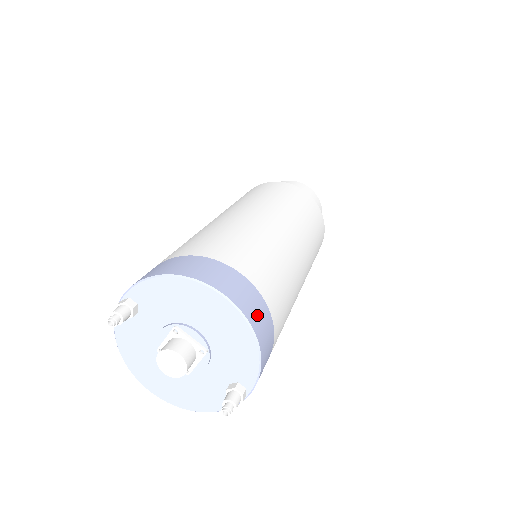
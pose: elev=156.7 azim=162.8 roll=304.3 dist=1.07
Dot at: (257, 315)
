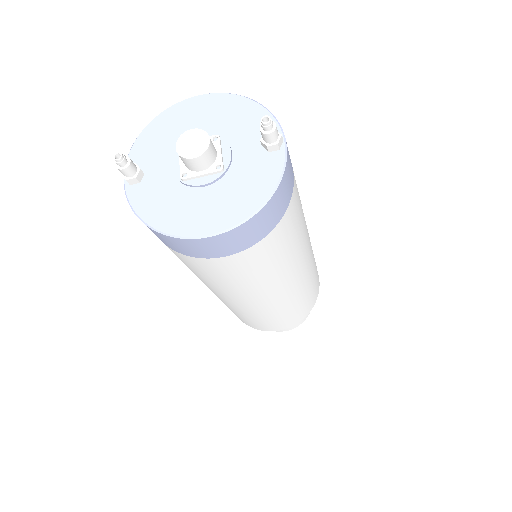
Dot at: occluded
